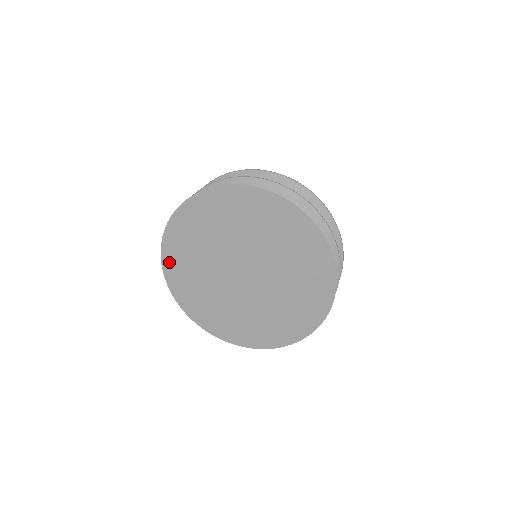
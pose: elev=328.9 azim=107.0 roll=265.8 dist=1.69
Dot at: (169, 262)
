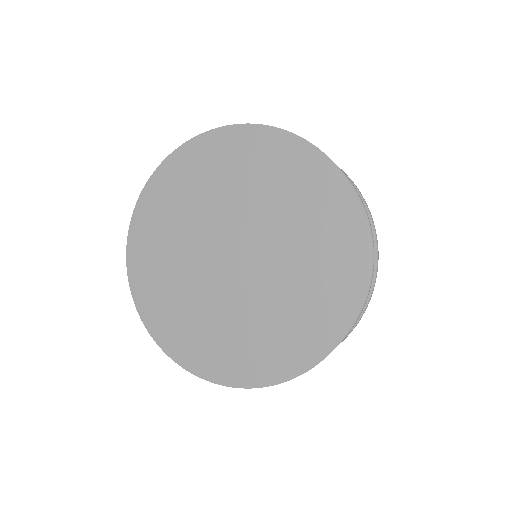
Dot at: (156, 187)
